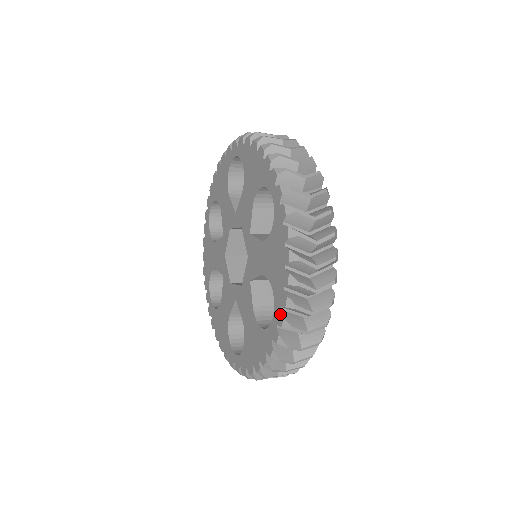
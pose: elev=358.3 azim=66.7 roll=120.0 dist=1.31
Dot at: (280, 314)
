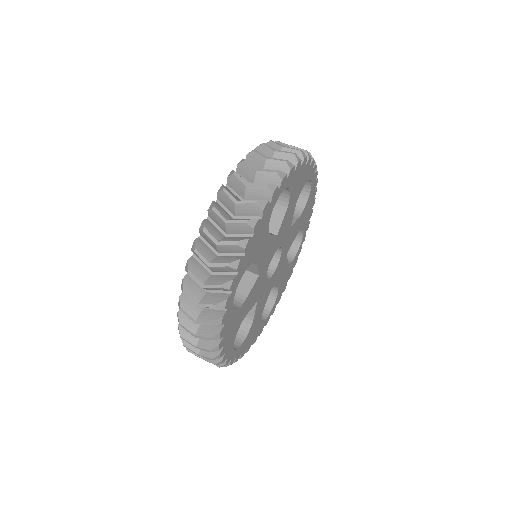
Dot at: occluded
